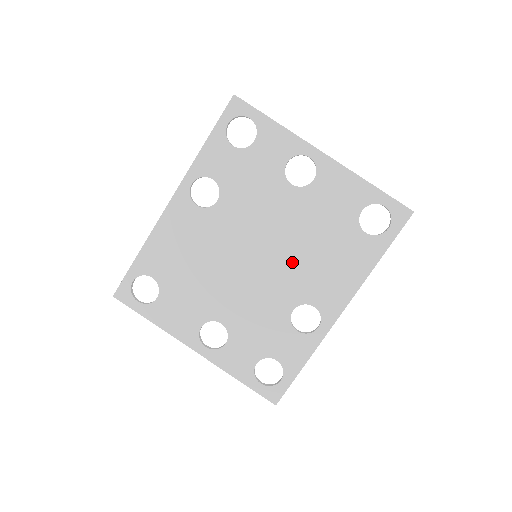
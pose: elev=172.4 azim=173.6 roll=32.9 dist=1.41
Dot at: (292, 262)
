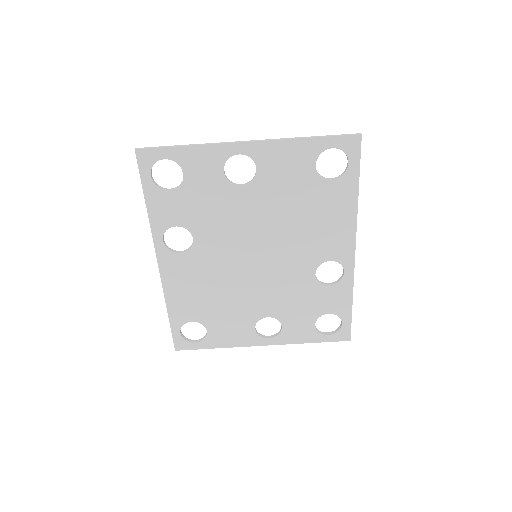
Dot at: (288, 242)
